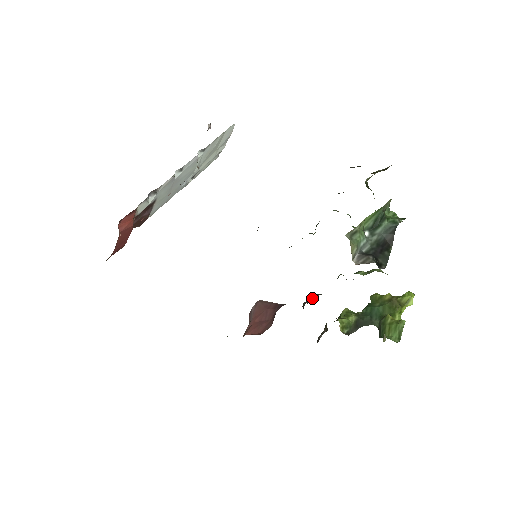
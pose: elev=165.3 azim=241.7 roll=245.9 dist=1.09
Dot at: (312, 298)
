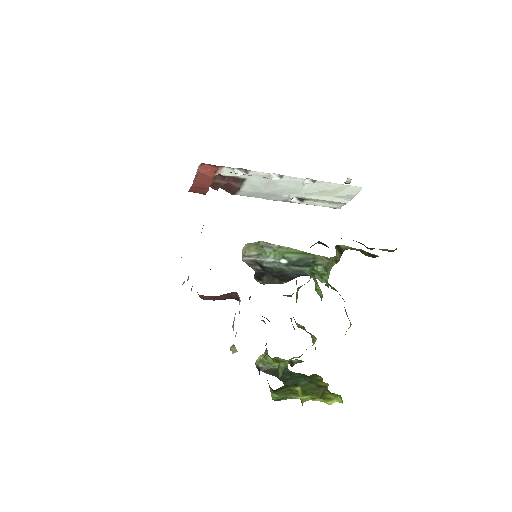
Dot at: occluded
